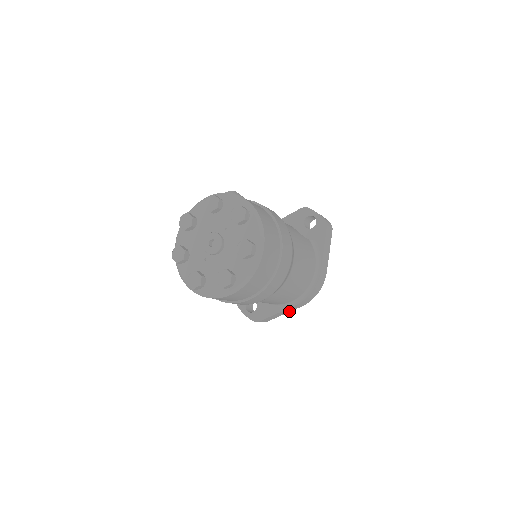
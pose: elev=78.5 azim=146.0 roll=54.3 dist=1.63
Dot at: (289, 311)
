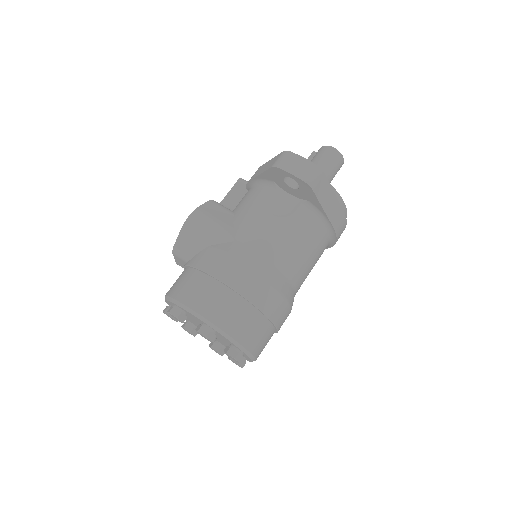
Dot at: occluded
